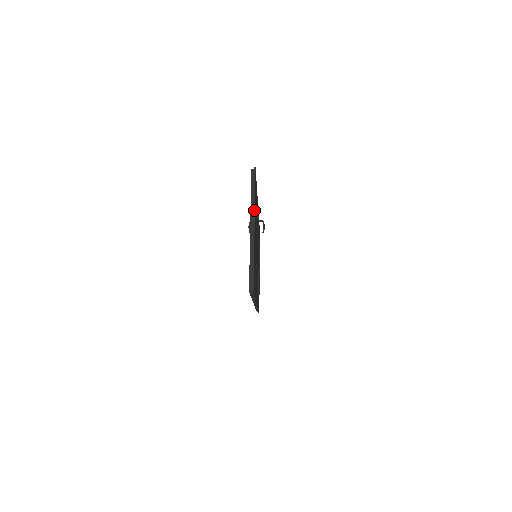
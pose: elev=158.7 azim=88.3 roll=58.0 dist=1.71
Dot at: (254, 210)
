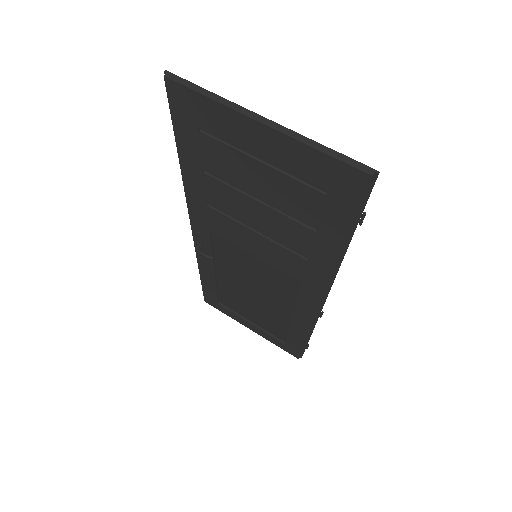
Dot at: (234, 104)
